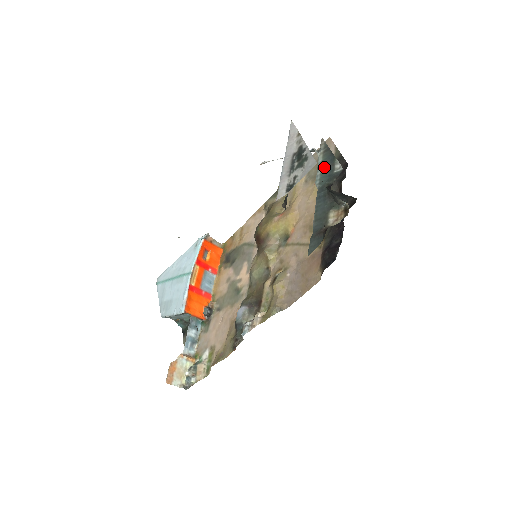
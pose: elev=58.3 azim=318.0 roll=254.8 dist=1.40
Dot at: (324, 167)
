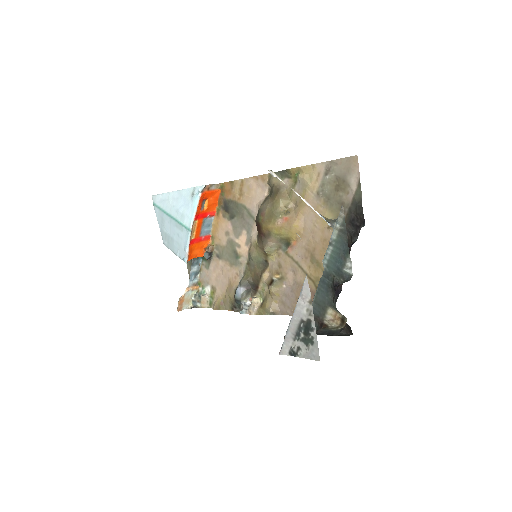
Dot at: (336, 252)
